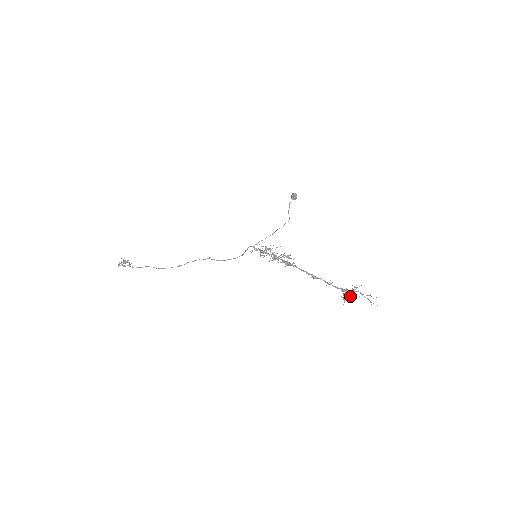
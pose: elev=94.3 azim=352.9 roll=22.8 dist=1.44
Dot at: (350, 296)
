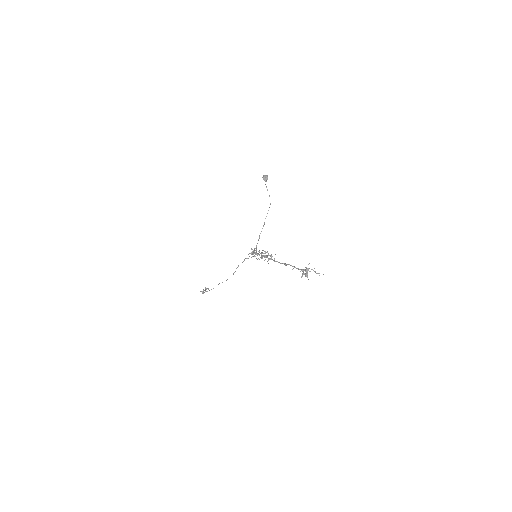
Dot at: occluded
